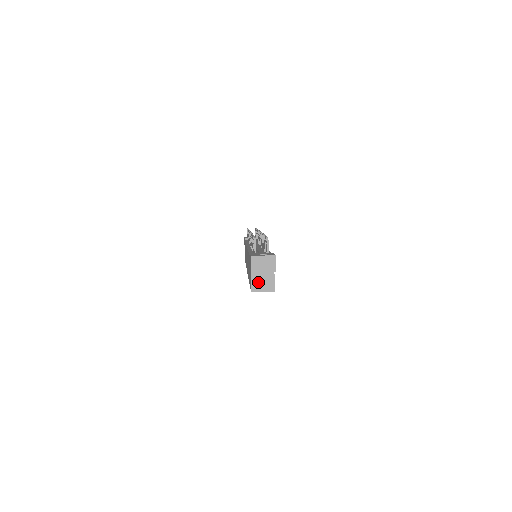
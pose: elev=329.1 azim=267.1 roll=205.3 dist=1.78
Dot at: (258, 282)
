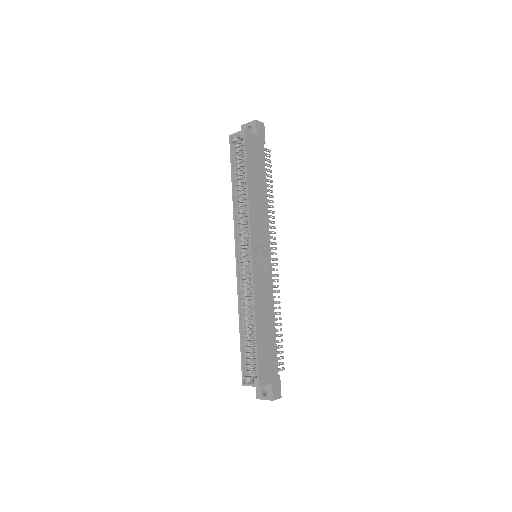
Dot at: occluded
